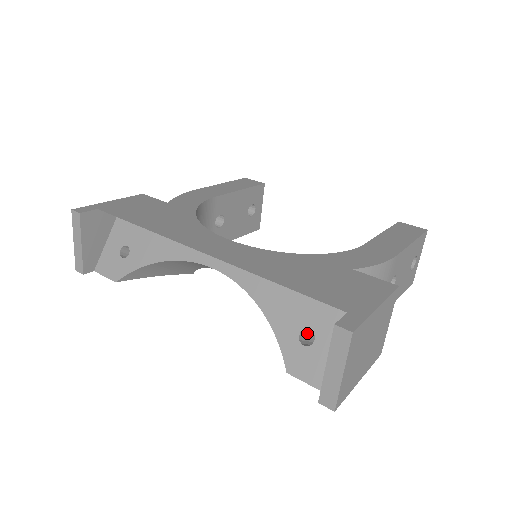
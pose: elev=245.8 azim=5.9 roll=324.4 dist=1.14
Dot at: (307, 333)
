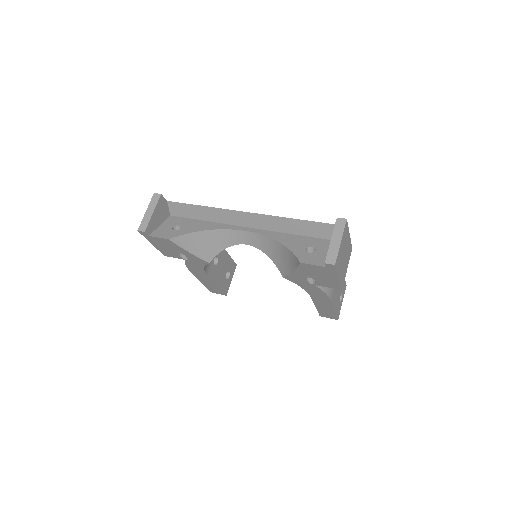
Dot at: occluded
